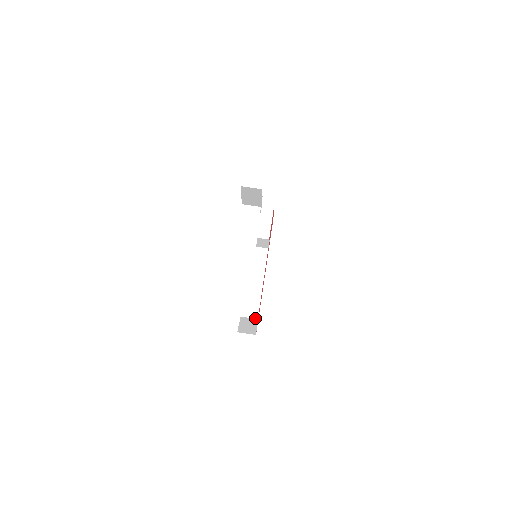
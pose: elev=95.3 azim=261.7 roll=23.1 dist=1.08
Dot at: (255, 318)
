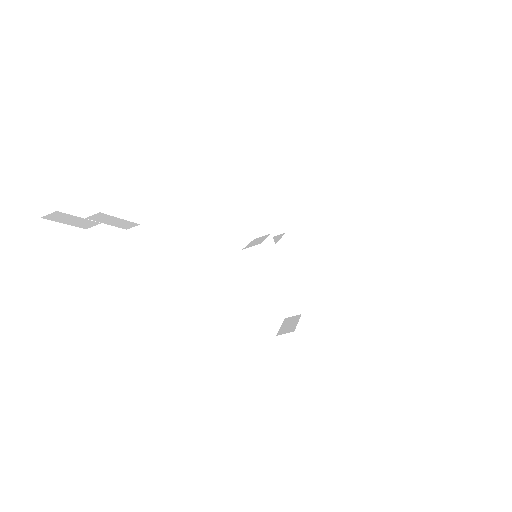
Dot at: (298, 314)
